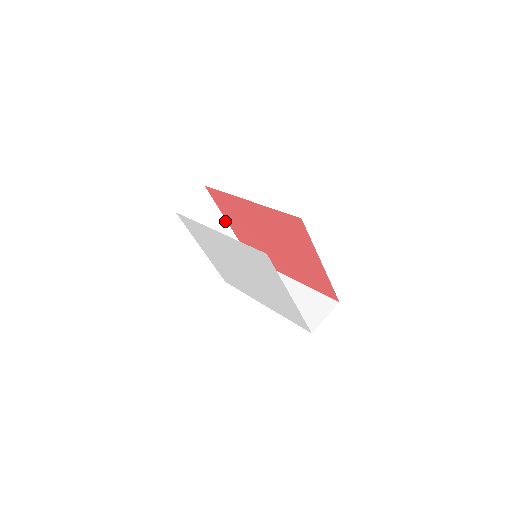
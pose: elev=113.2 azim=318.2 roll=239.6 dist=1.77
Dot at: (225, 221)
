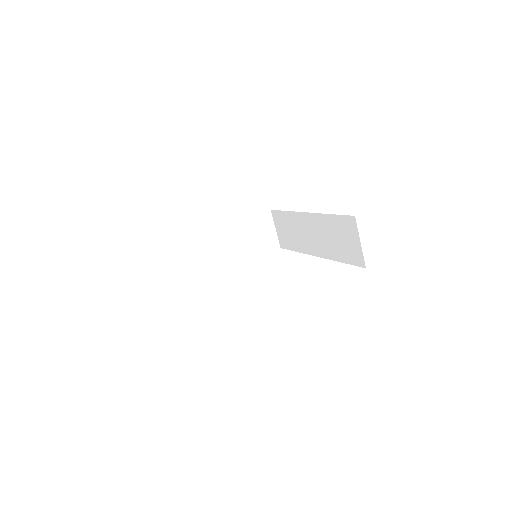
Dot at: (216, 230)
